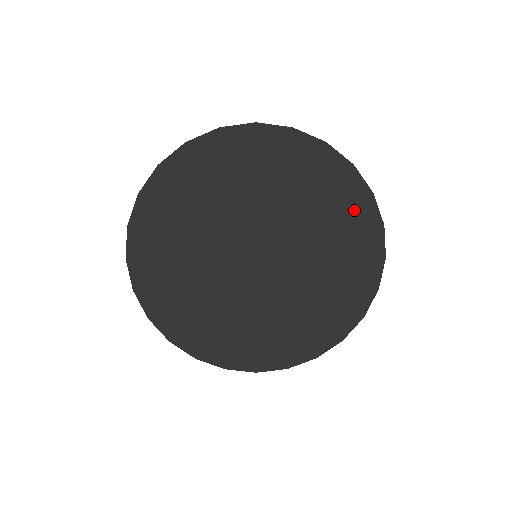
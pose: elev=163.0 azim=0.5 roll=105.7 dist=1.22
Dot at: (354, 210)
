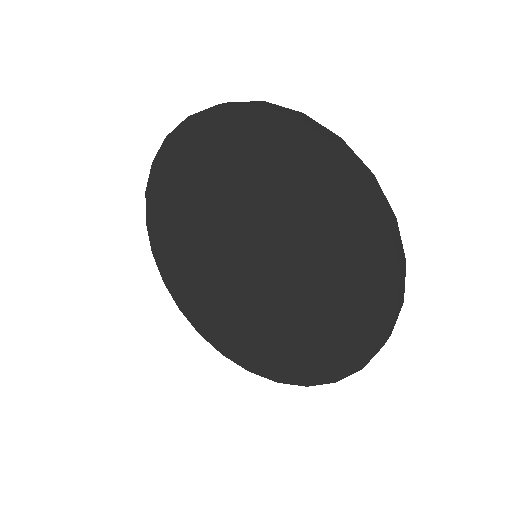
Dot at: (366, 306)
